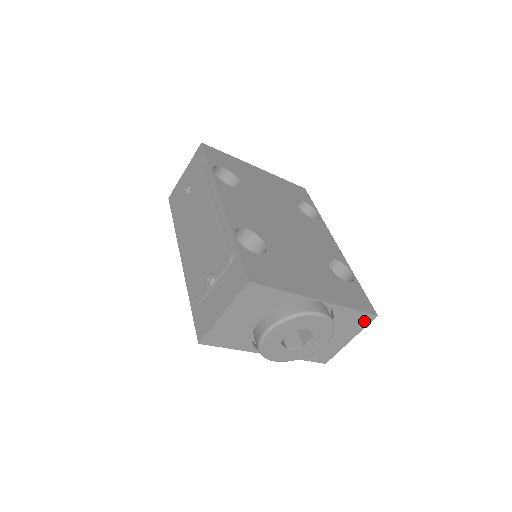
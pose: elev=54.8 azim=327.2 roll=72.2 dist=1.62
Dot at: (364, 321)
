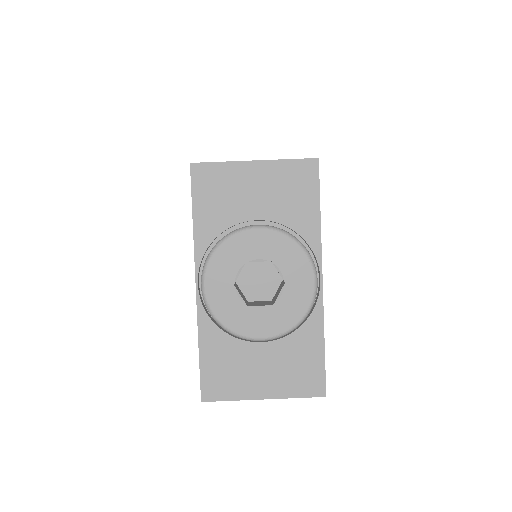
Dot at: (309, 384)
